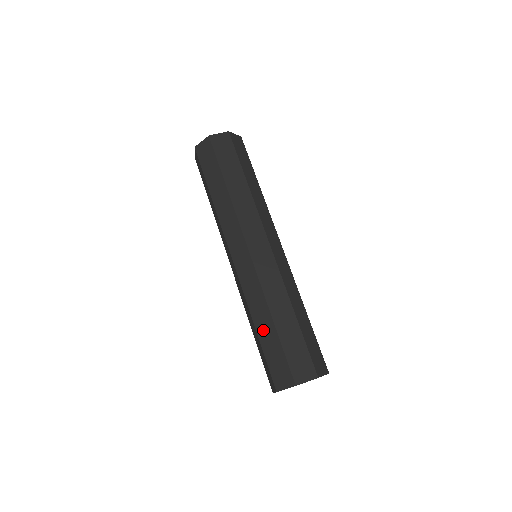
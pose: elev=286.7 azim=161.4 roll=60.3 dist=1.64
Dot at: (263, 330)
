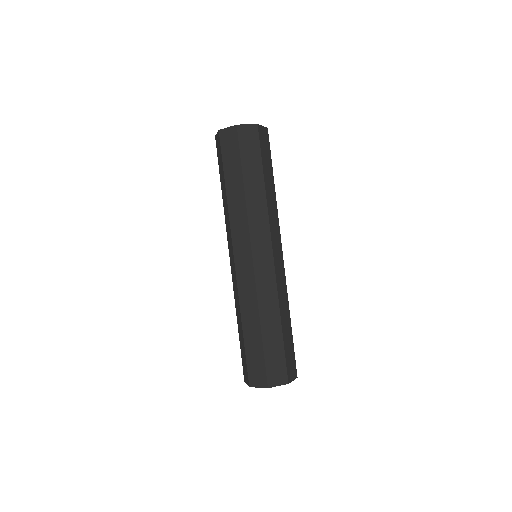
Dot at: (269, 331)
